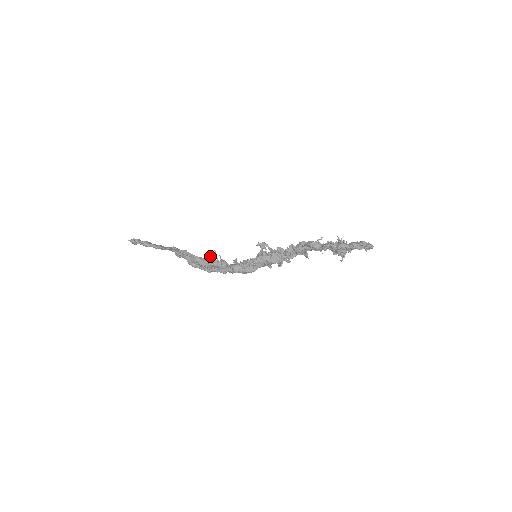
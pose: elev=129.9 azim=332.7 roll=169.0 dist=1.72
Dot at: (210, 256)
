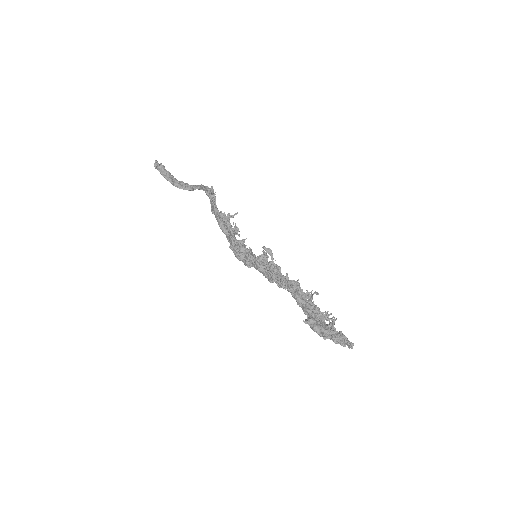
Dot at: (229, 216)
